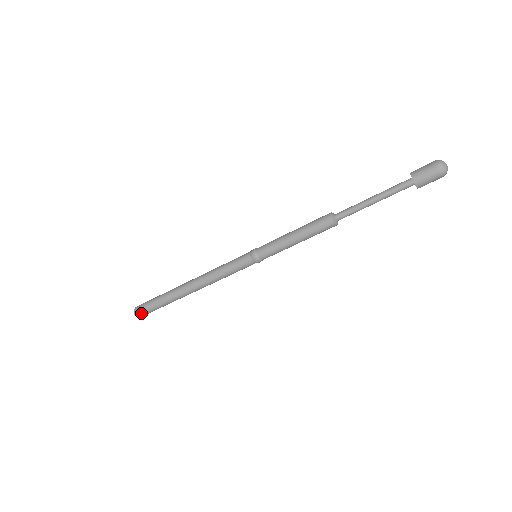
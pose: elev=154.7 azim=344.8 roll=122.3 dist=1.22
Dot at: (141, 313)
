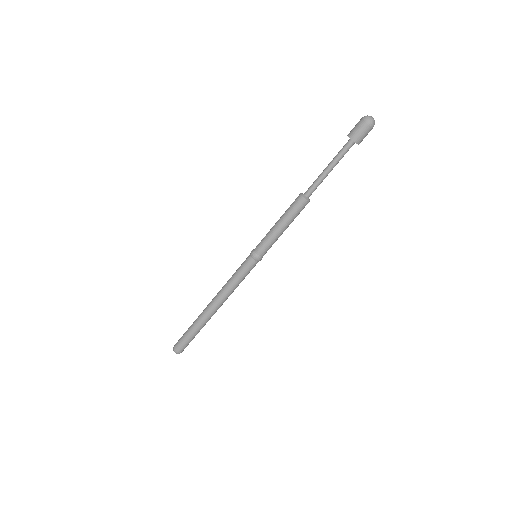
Dot at: (179, 348)
